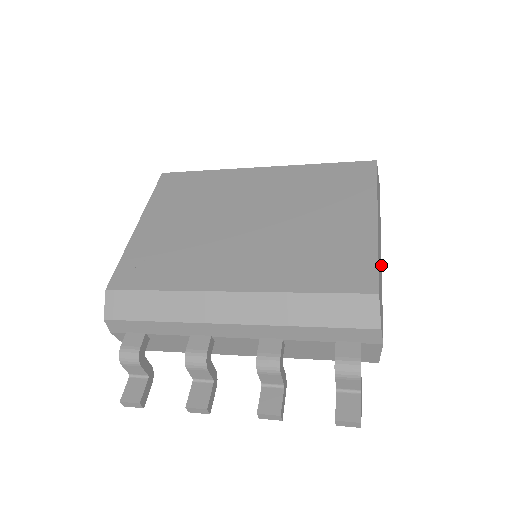
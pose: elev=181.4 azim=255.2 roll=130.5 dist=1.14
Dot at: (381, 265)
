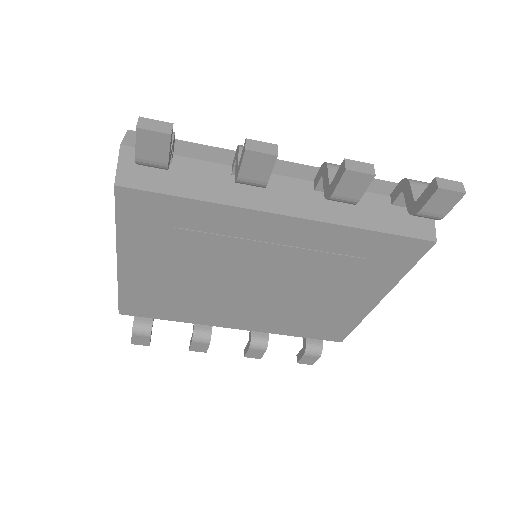
Dot at: occluded
